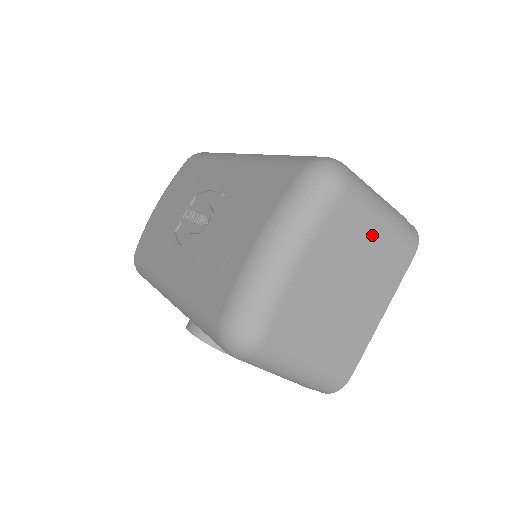
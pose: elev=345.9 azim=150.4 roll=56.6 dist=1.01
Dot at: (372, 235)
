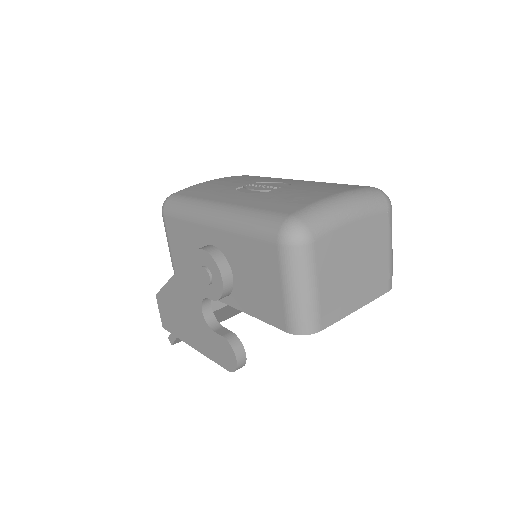
Dot at: (383, 251)
